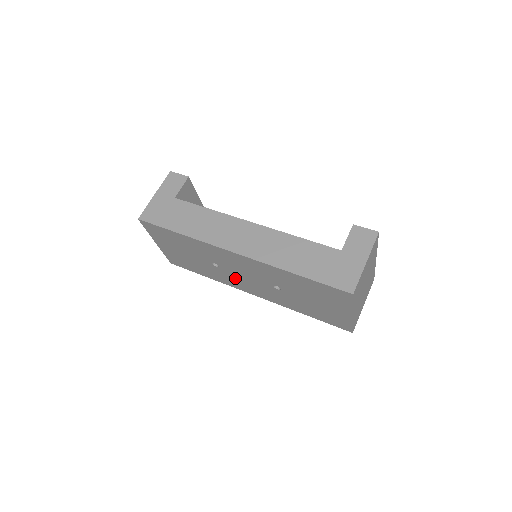
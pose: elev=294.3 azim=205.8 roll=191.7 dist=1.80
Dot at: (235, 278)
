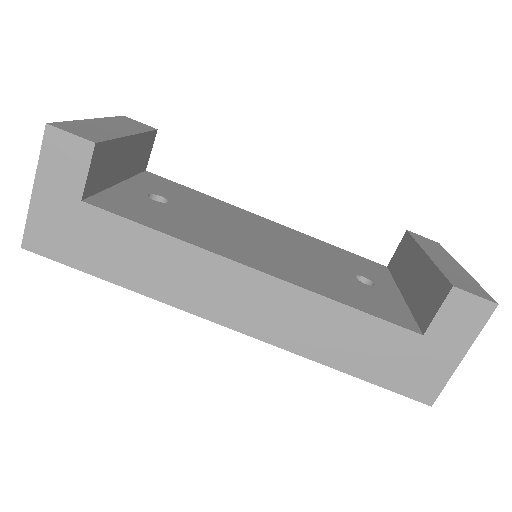
Dot at: occluded
